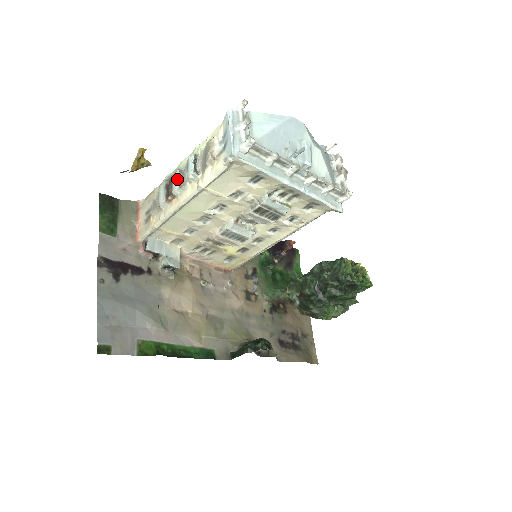
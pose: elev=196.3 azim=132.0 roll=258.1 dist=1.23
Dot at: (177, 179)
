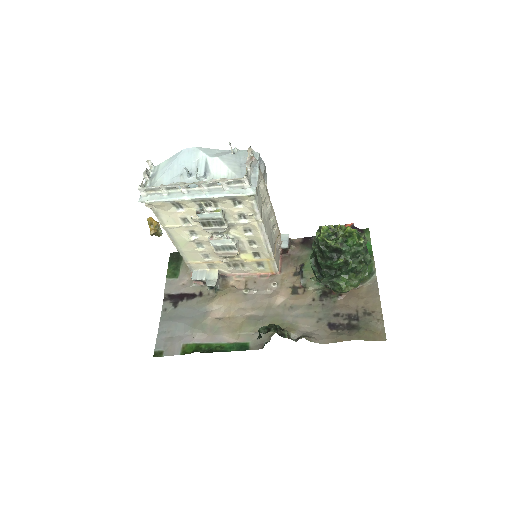
Dot at: occluded
